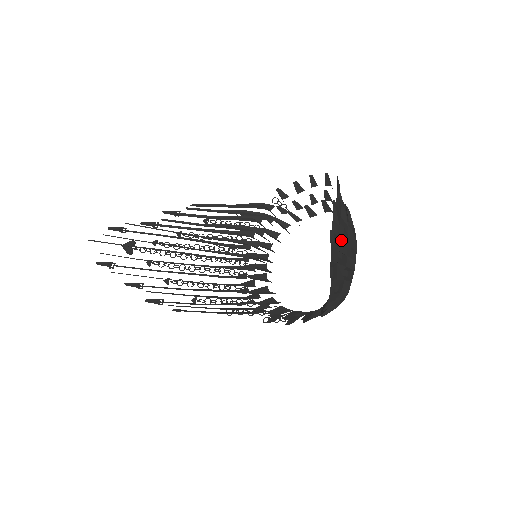
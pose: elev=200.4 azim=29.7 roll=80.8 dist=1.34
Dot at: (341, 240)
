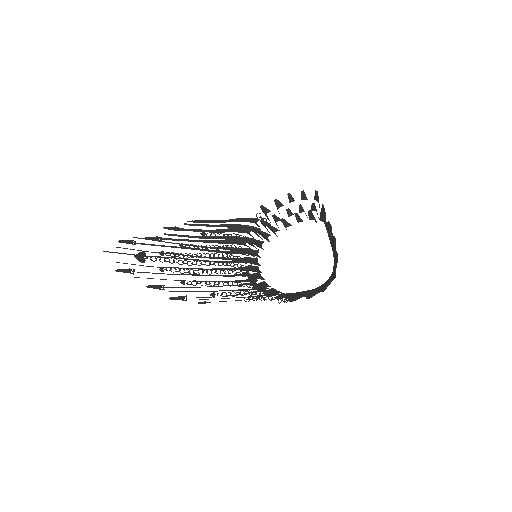
Dot at: occluded
